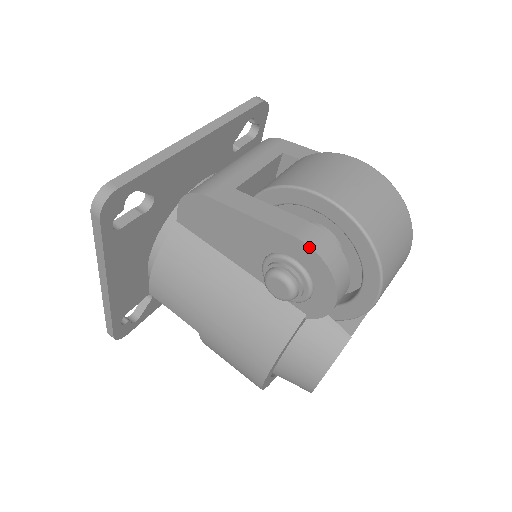
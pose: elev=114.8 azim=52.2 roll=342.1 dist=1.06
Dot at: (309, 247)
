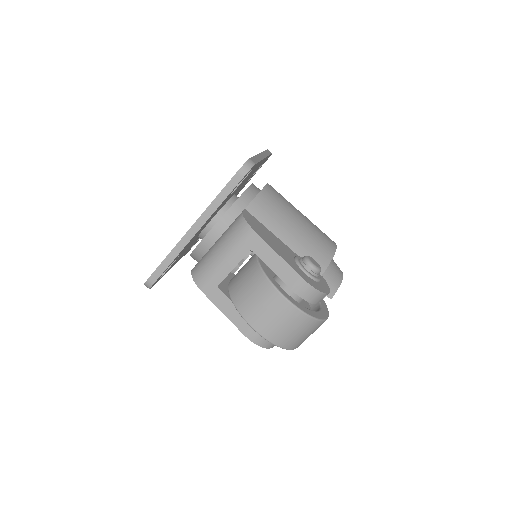
Dot at: (251, 341)
